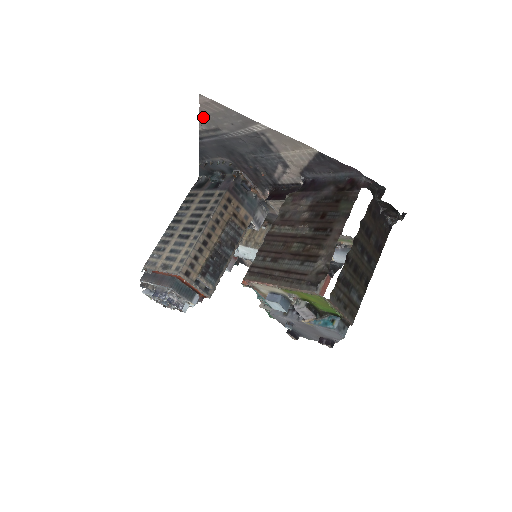
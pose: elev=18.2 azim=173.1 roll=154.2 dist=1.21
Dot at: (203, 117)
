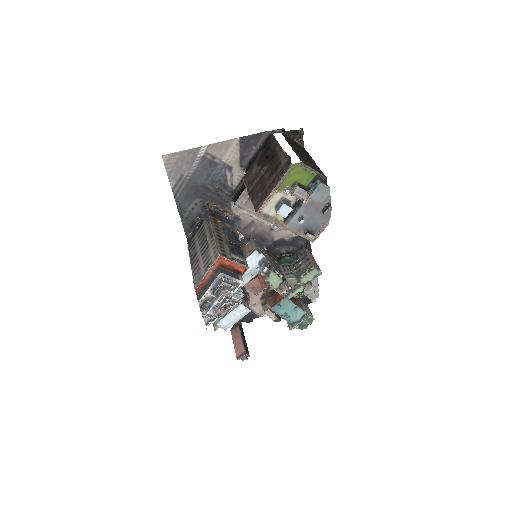
Dot at: (170, 174)
